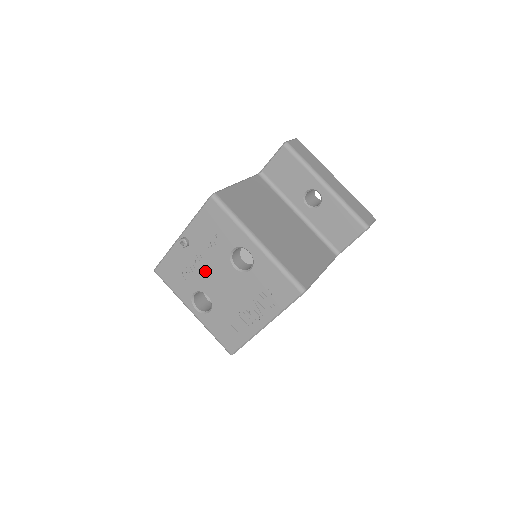
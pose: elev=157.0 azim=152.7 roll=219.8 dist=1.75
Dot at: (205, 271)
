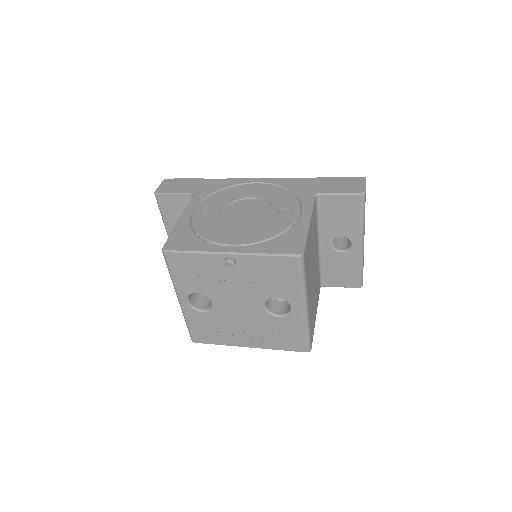
Dot at: (229, 290)
